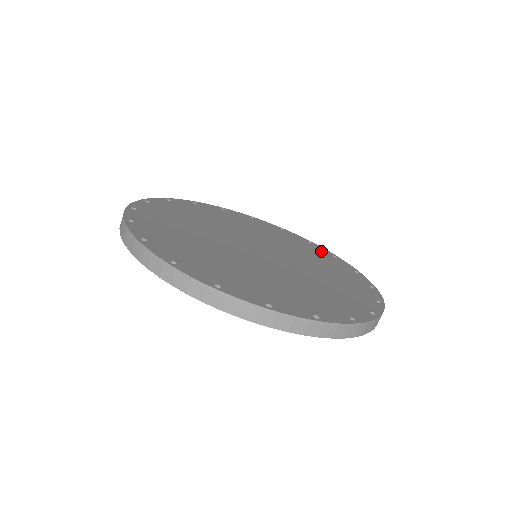
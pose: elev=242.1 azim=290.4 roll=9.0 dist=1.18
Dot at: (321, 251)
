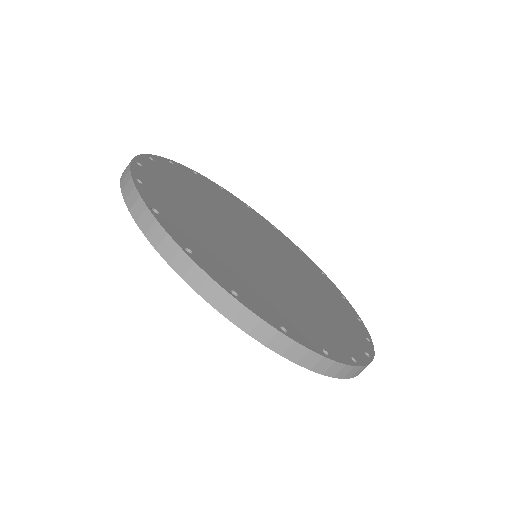
Dot at: (289, 243)
